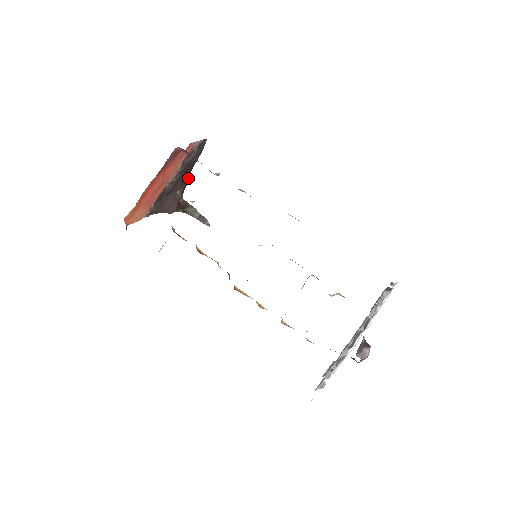
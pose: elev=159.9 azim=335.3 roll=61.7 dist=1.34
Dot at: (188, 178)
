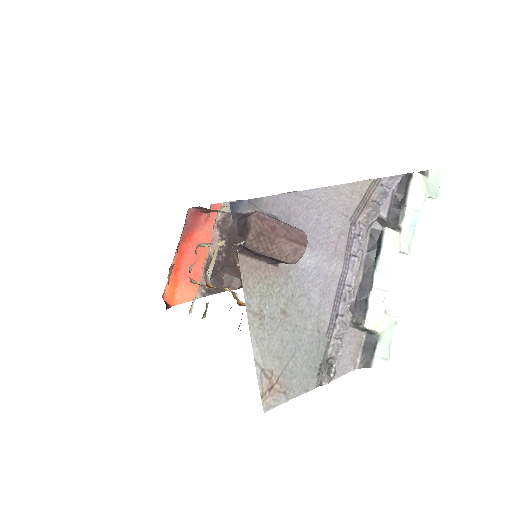
Dot at: occluded
